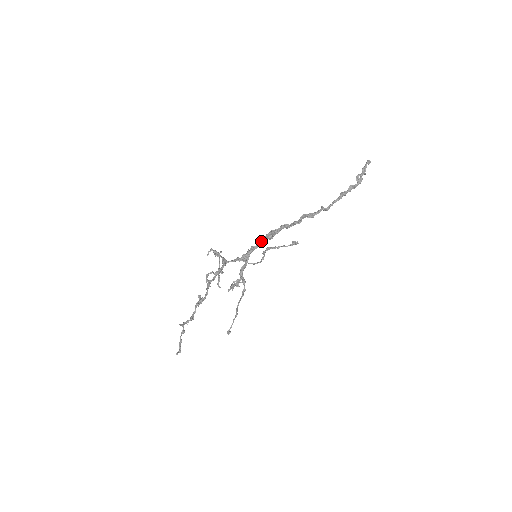
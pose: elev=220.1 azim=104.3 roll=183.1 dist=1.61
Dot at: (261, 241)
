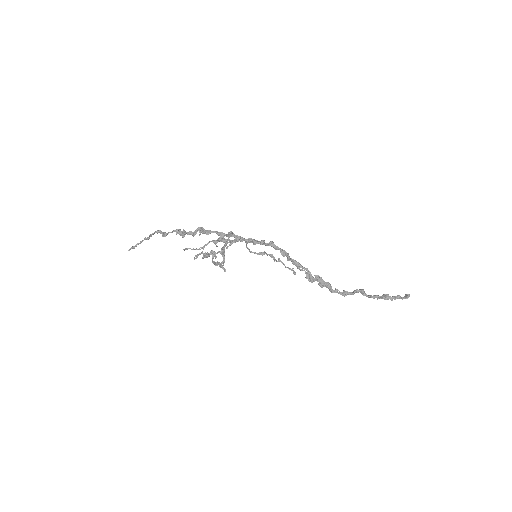
Dot at: (274, 245)
